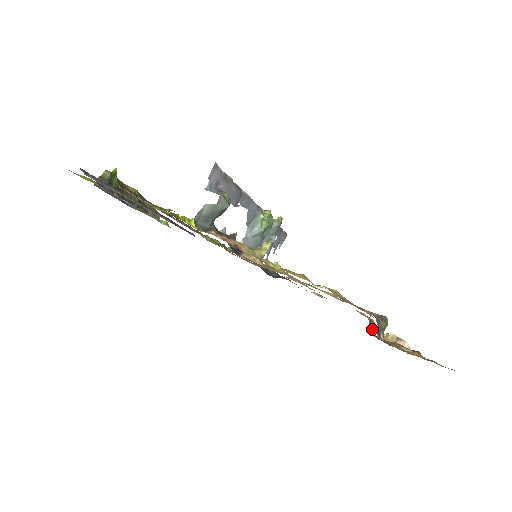
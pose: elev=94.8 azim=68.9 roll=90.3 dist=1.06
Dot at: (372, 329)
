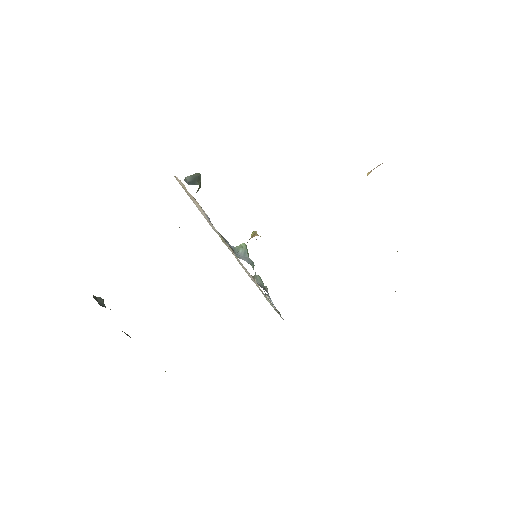
Dot at: occluded
